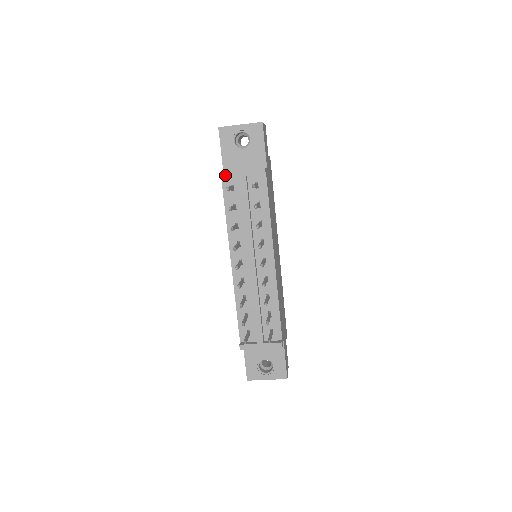
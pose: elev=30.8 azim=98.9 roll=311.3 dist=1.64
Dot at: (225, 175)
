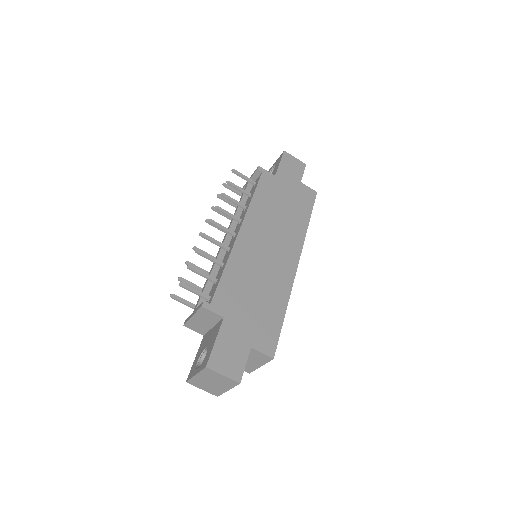
Dot at: occluded
